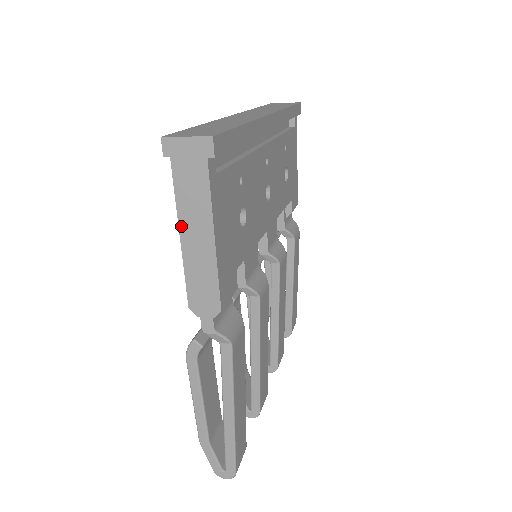
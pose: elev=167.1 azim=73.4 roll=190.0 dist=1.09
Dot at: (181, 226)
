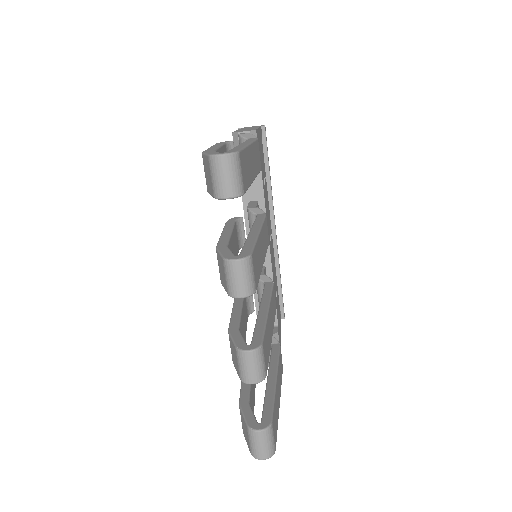
Dot at: occluded
